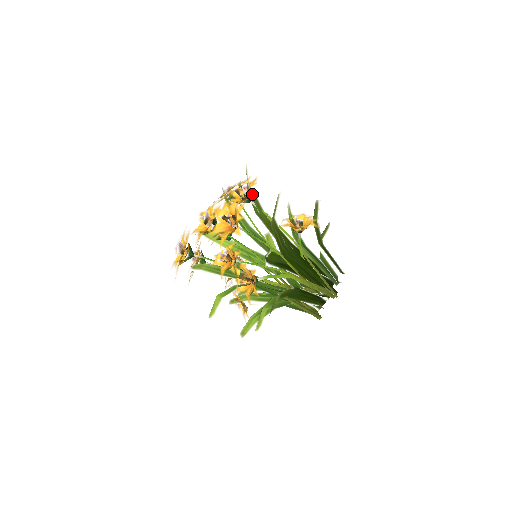
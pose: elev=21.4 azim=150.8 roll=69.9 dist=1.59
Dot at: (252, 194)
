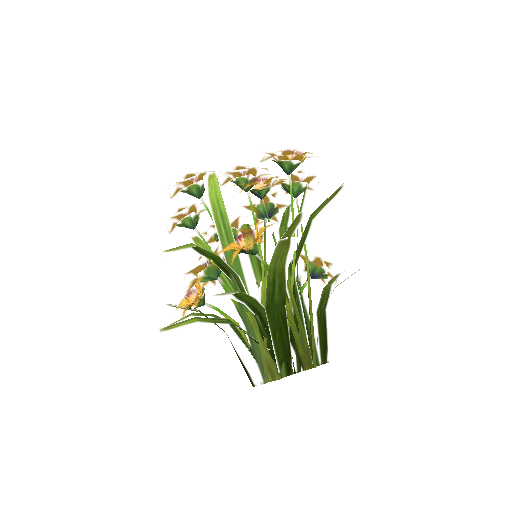
Dot at: (314, 176)
